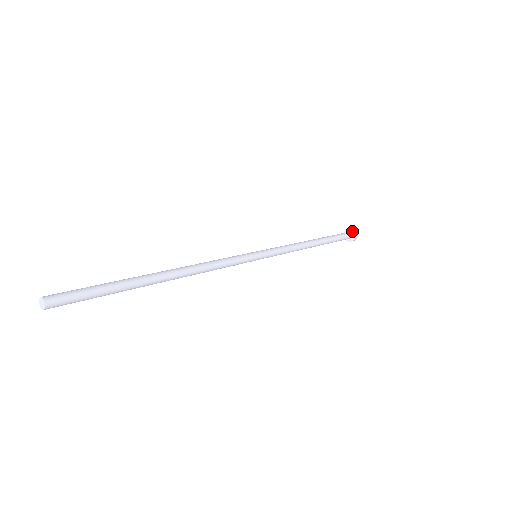
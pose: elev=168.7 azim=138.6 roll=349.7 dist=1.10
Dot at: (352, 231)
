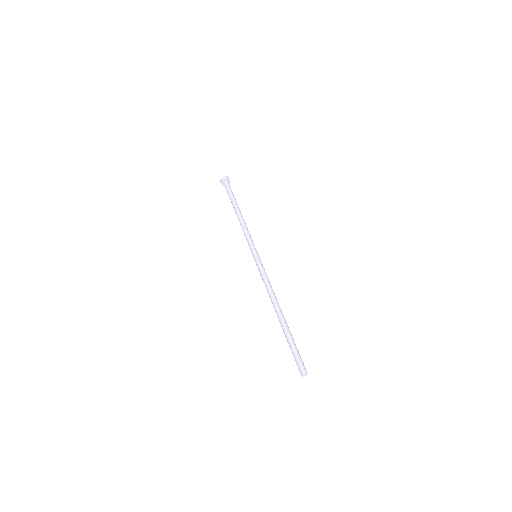
Dot at: (227, 180)
